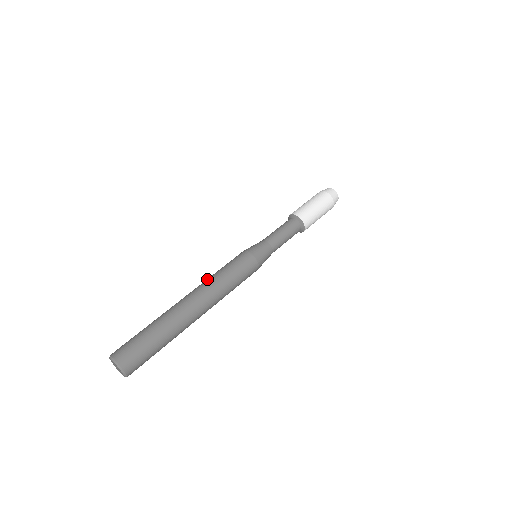
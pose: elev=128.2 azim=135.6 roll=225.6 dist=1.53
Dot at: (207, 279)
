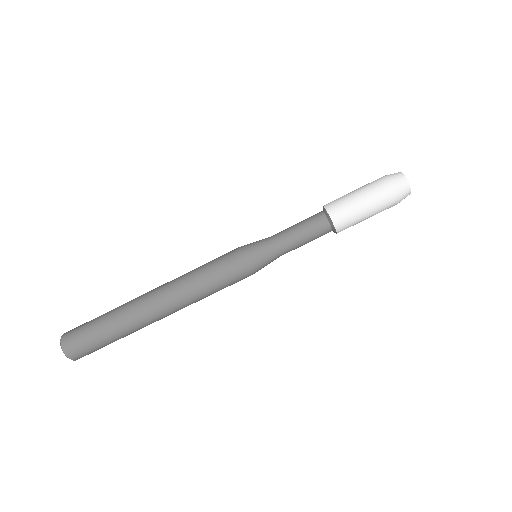
Dot at: (188, 293)
